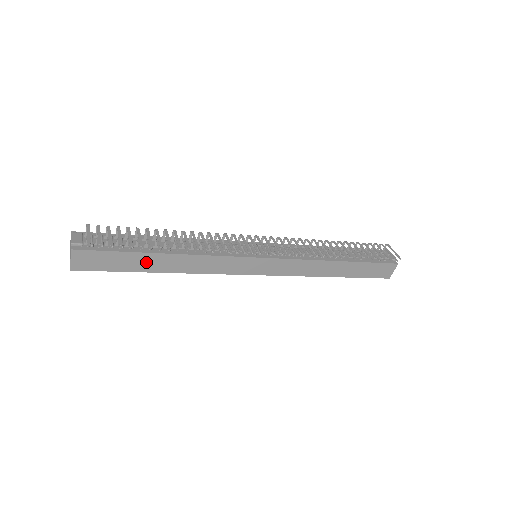
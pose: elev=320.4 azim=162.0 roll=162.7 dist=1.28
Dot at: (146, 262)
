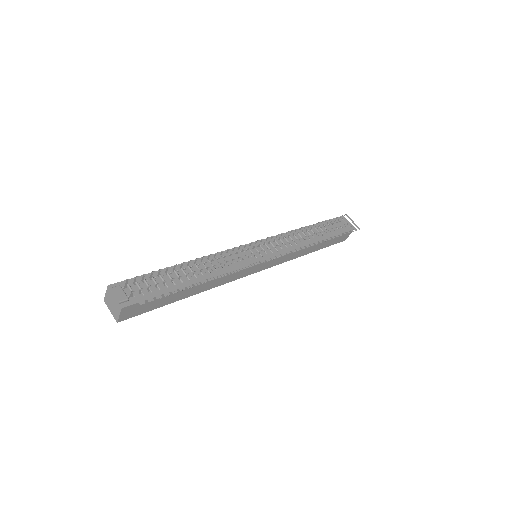
Dot at: (179, 294)
